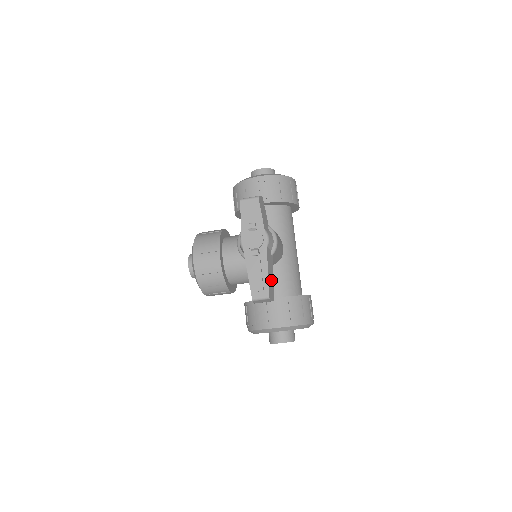
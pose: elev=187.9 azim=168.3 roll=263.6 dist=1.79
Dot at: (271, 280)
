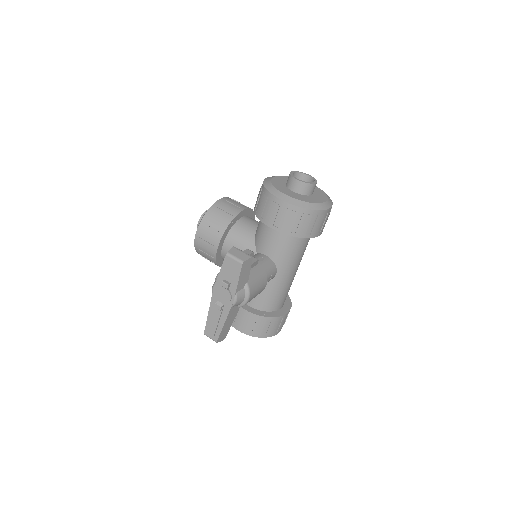
Dot at: (227, 327)
